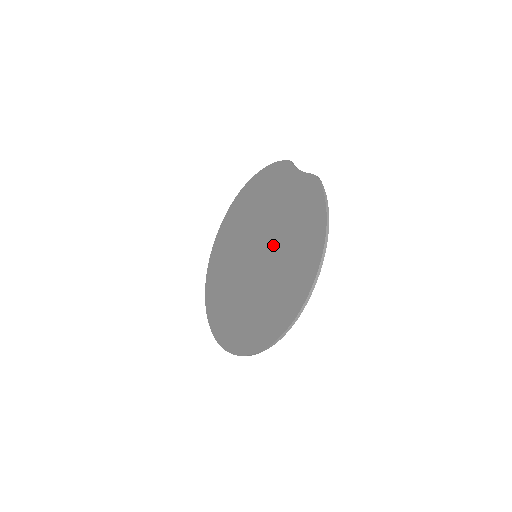
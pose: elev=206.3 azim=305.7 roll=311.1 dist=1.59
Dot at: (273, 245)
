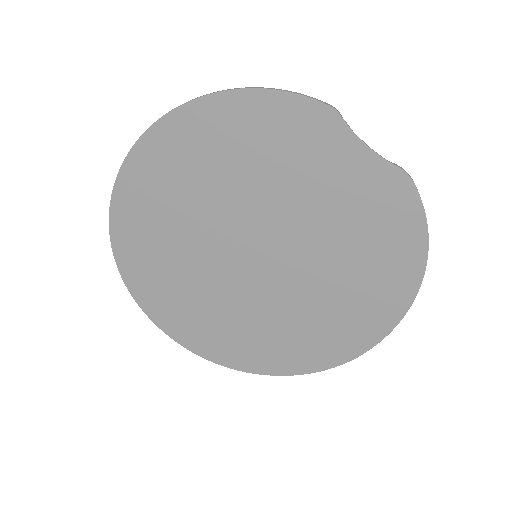
Dot at: (302, 255)
